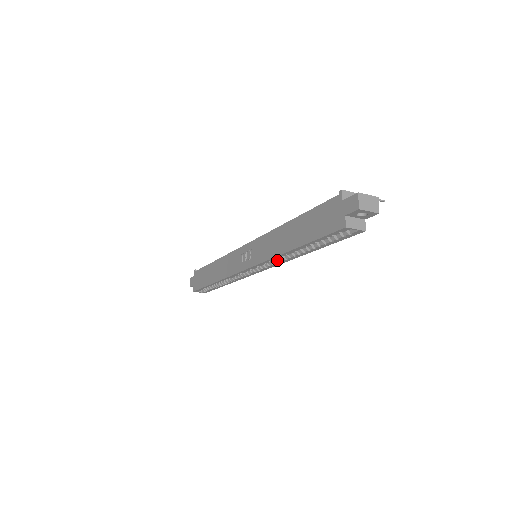
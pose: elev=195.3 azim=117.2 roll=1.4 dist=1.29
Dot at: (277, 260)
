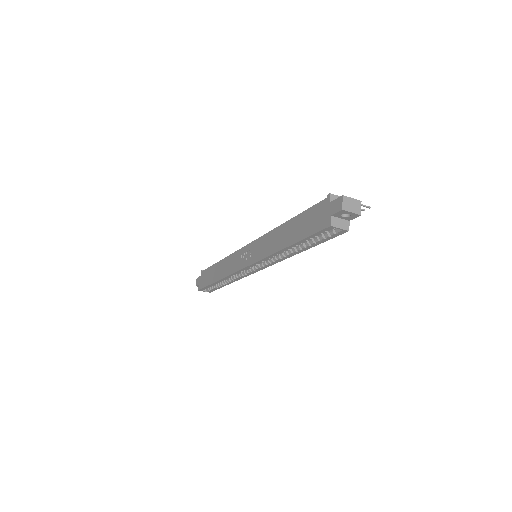
Dot at: (273, 259)
